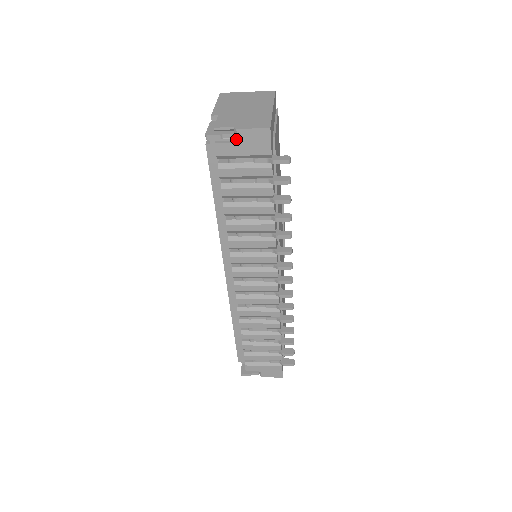
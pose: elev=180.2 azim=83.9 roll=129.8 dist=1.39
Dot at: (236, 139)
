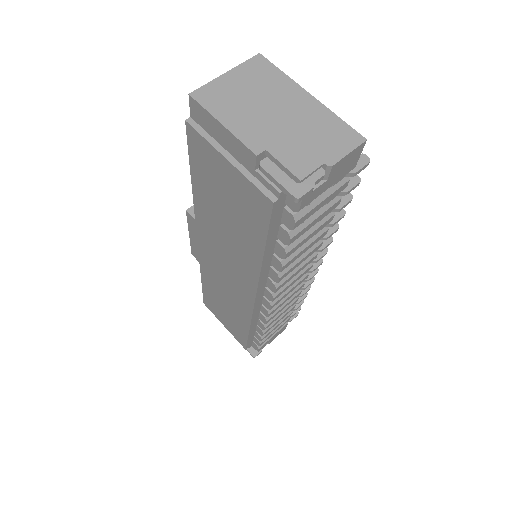
Dot at: (326, 177)
